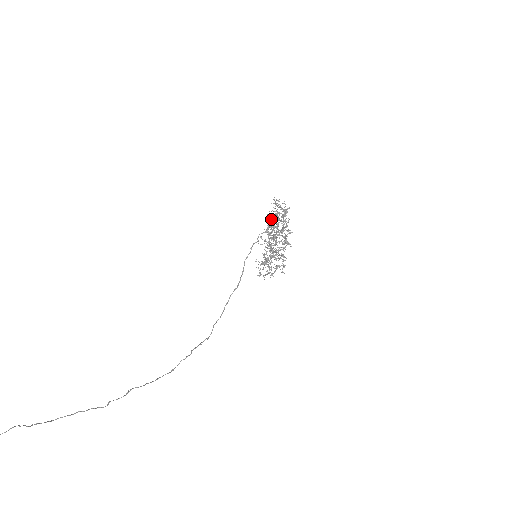
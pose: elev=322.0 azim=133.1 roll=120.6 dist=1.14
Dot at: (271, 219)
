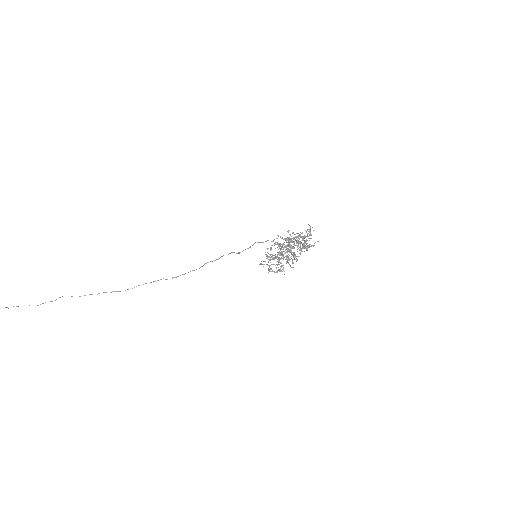
Dot at: occluded
